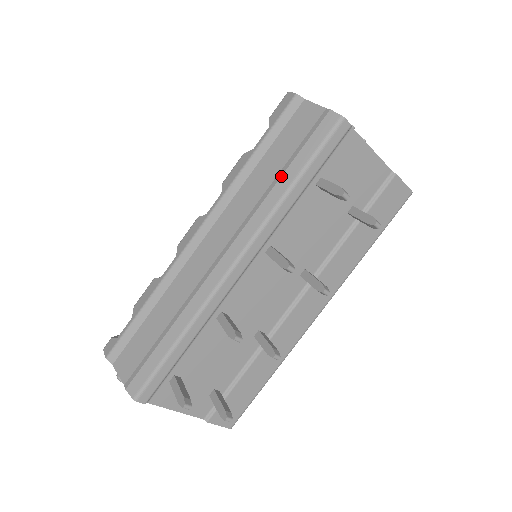
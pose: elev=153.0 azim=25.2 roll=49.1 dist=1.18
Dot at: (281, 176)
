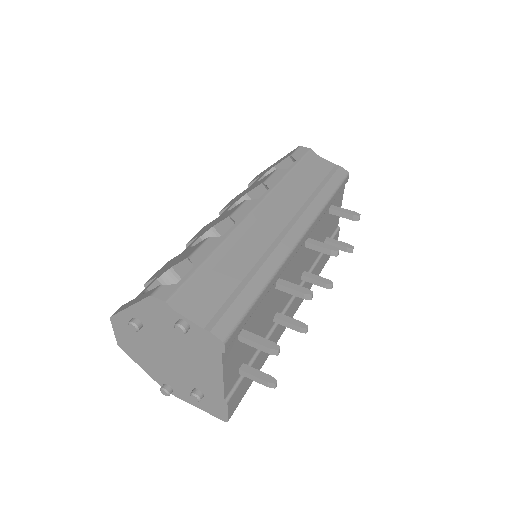
Dot at: (320, 191)
